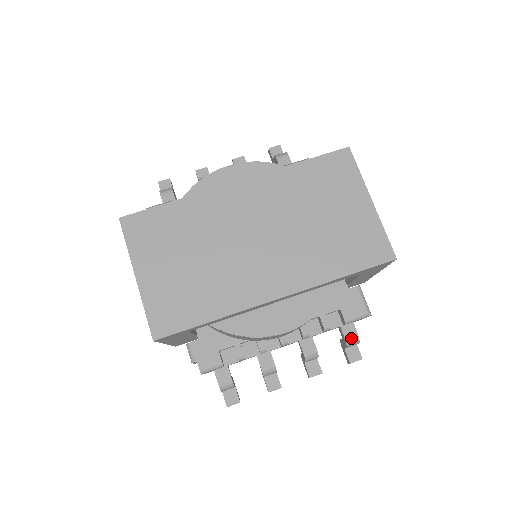
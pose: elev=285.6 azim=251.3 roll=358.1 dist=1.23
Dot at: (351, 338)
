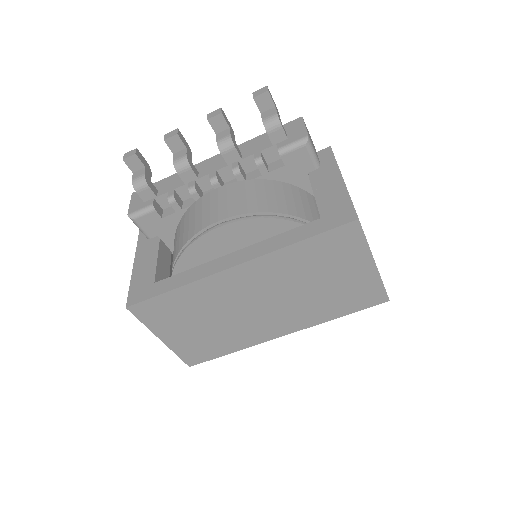
Dot at: occluded
